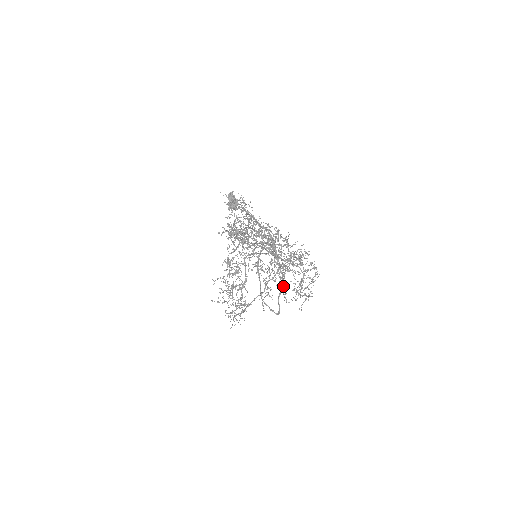
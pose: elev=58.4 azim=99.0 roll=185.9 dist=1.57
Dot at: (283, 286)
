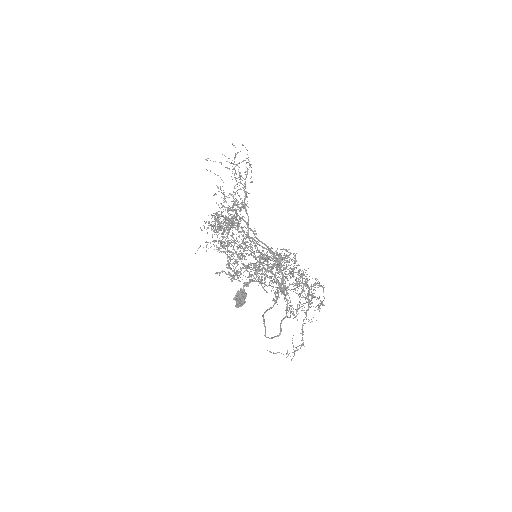
Dot at: occluded
